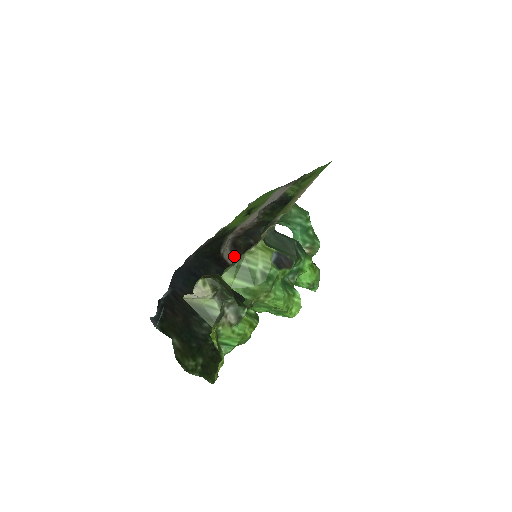
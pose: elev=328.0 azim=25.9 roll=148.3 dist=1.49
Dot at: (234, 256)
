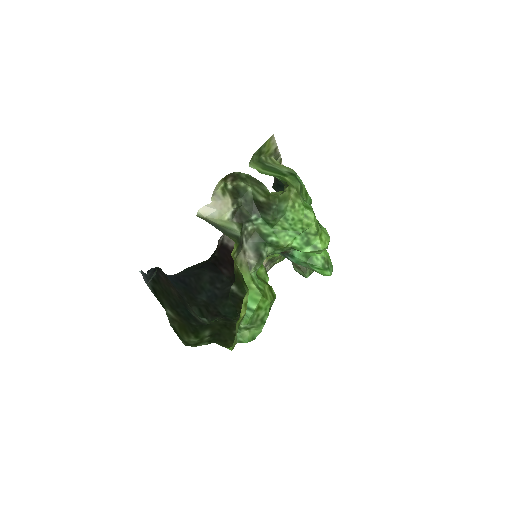
Dot at: occluded
